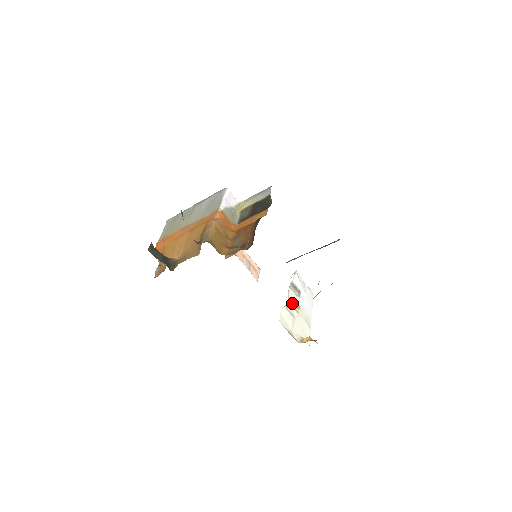
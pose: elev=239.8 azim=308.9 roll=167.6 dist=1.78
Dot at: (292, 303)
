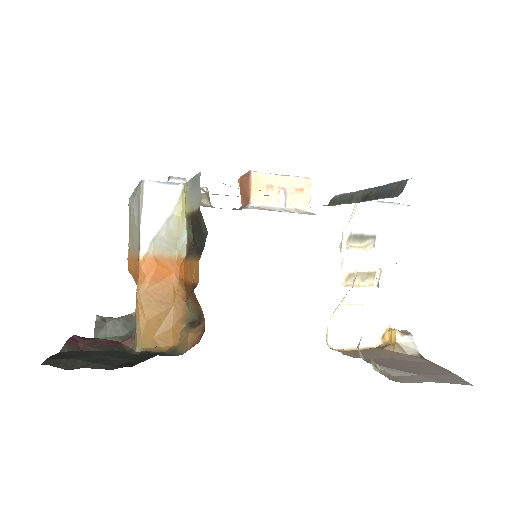
Dot at: (355, 279)
